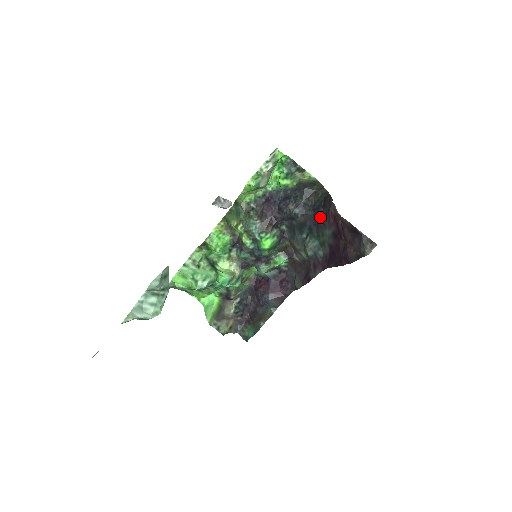
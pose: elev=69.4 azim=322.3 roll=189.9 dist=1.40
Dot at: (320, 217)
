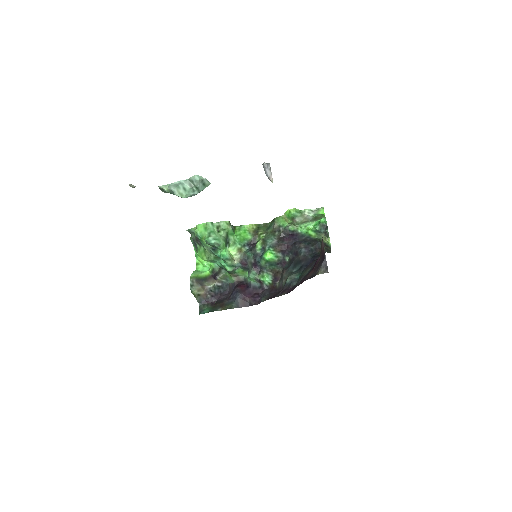
Dot at: occluded
